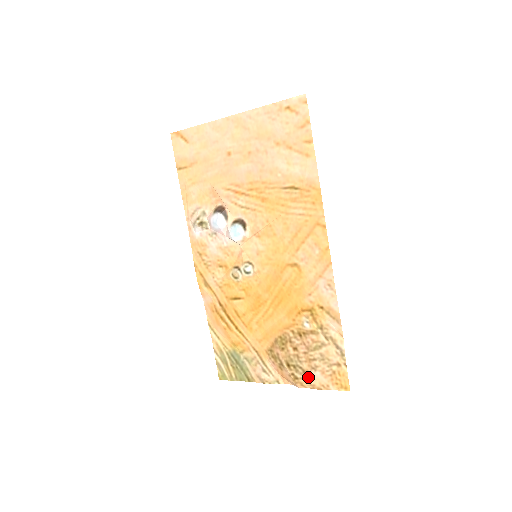
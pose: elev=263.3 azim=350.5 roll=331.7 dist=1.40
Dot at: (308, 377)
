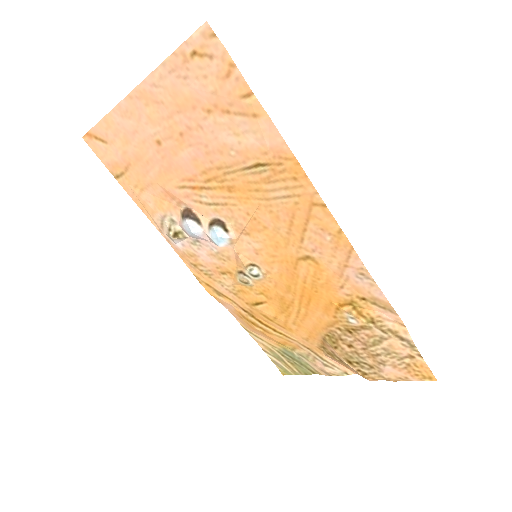
Dot at: (378, 372)
